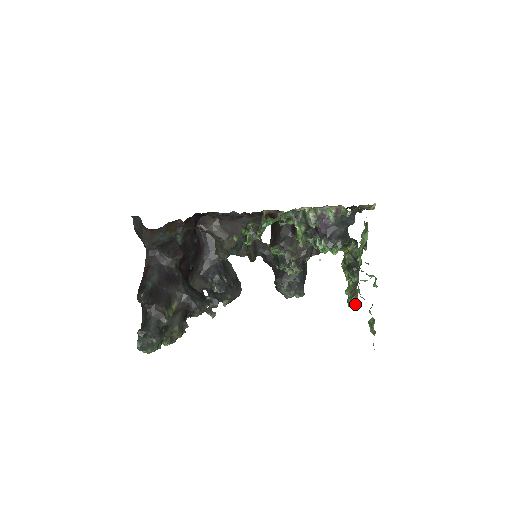
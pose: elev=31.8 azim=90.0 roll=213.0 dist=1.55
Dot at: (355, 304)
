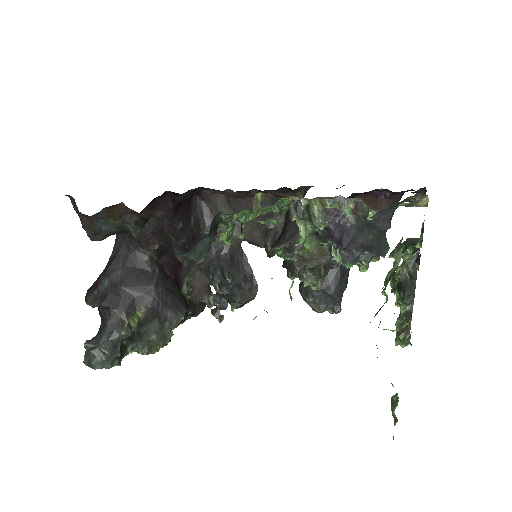
Dot at: occluded
